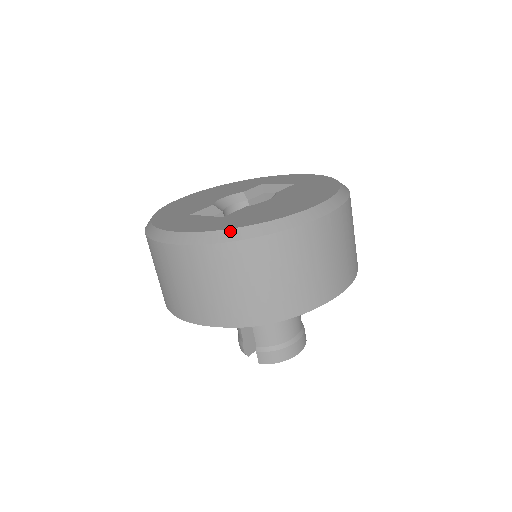
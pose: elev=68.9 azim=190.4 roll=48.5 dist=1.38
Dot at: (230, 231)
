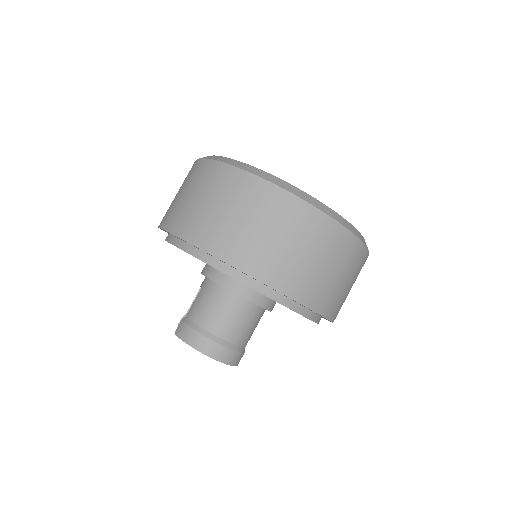
Dot at: (223, 157)
